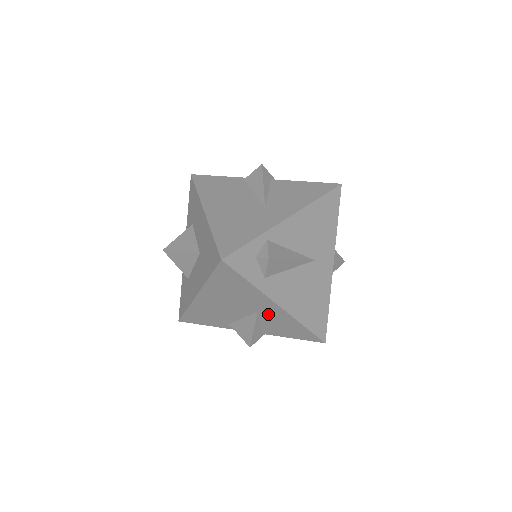
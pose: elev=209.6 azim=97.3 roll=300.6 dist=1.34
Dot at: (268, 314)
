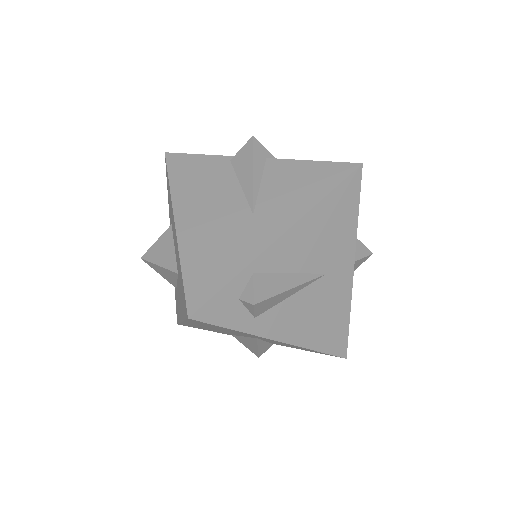
Dot at: occluded
